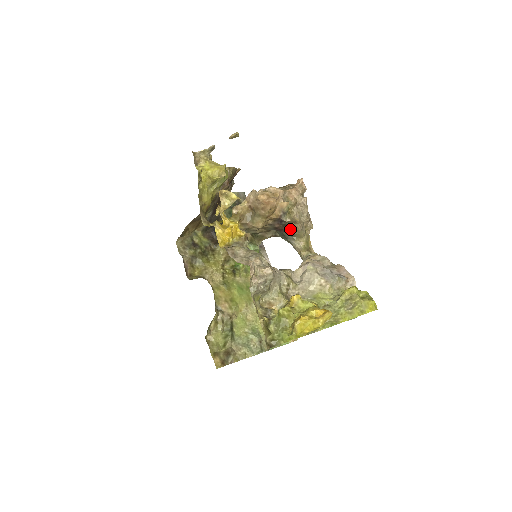
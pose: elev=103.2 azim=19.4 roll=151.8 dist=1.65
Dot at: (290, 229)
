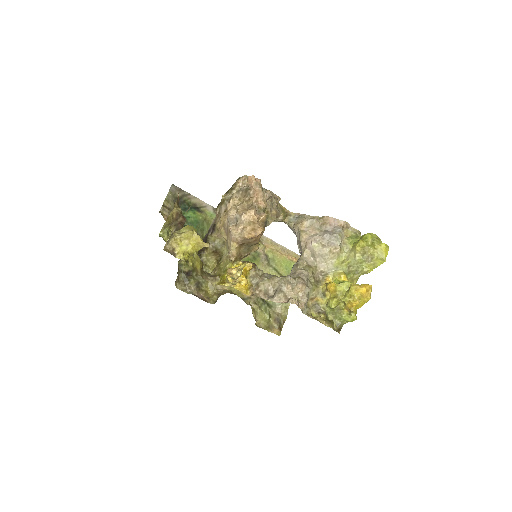
Dot at: occluded
